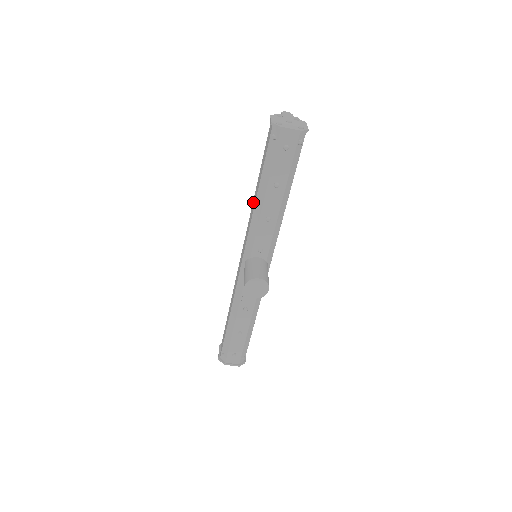
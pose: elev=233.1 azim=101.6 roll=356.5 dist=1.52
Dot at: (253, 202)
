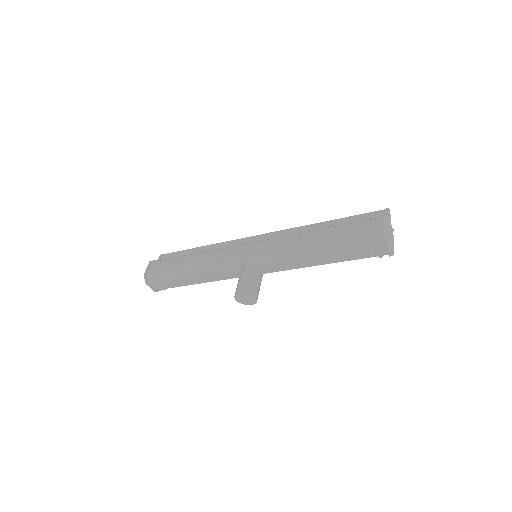
Dot at: (301, 237)
